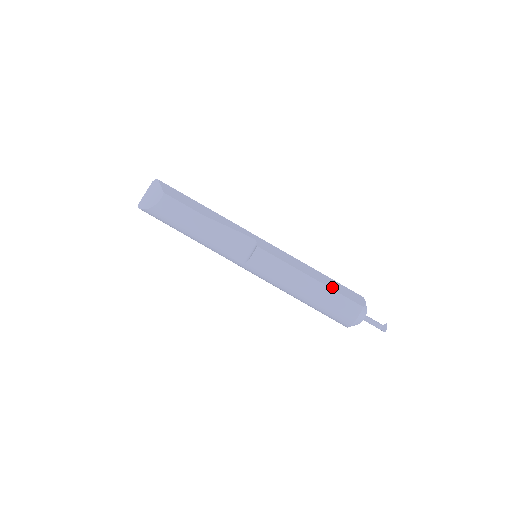
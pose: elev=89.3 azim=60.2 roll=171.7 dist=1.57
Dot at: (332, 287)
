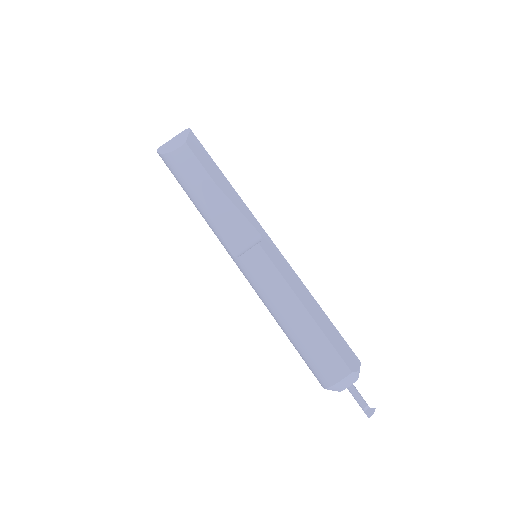
Dot at: (325, 331)
